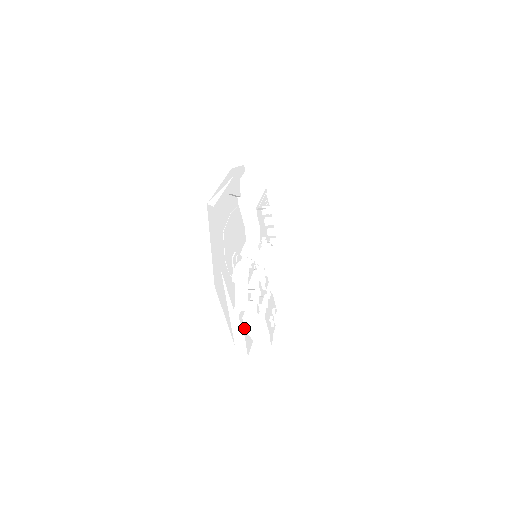
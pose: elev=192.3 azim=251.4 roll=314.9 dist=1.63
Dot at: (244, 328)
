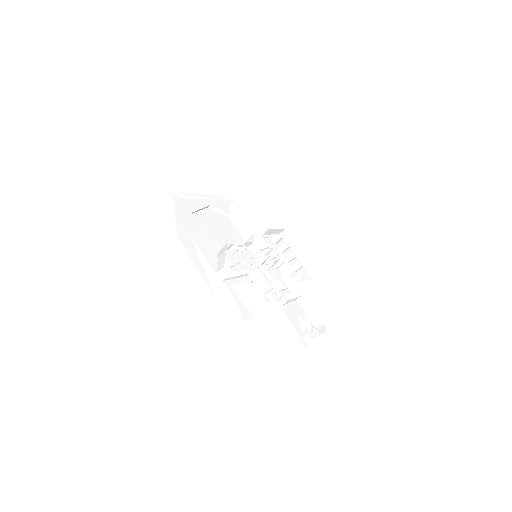
Dot at: (236, 296)
